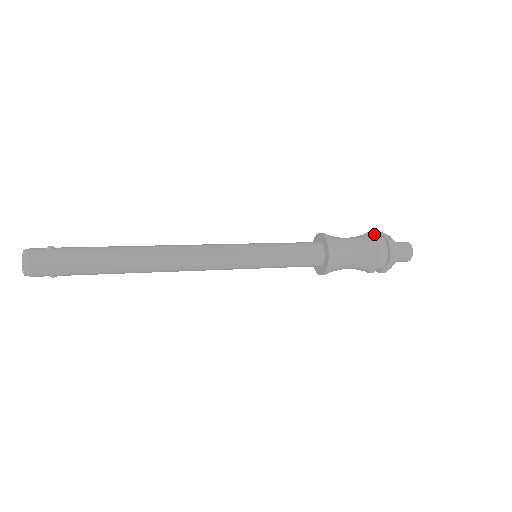
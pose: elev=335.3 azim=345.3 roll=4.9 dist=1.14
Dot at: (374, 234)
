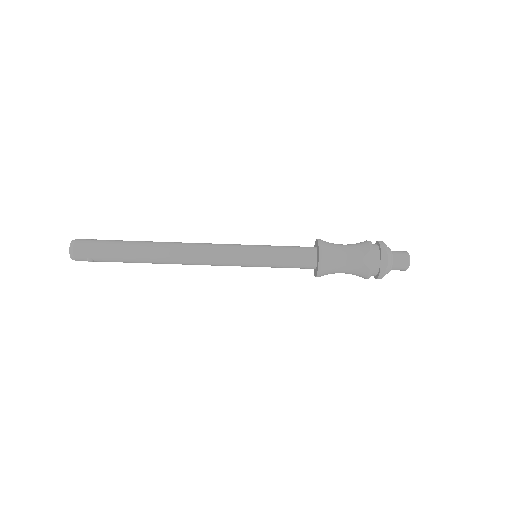
Dot at: occluded
